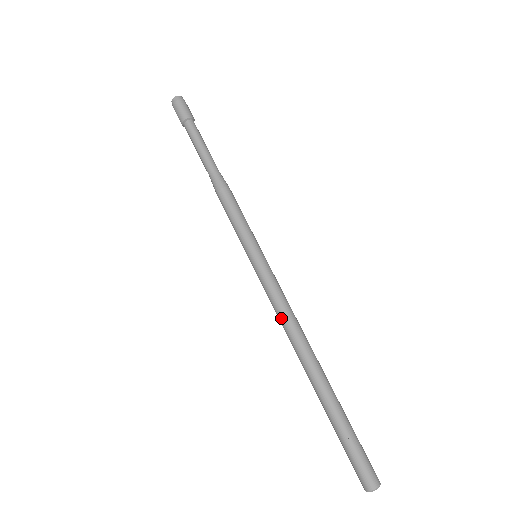
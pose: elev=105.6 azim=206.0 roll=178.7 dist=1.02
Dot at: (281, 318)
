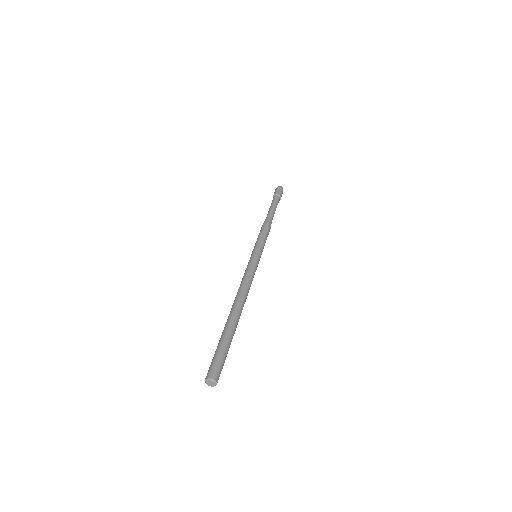
Dot at: (241, 282)
